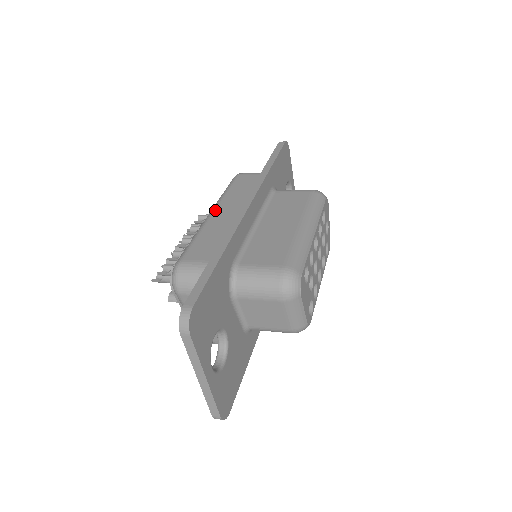
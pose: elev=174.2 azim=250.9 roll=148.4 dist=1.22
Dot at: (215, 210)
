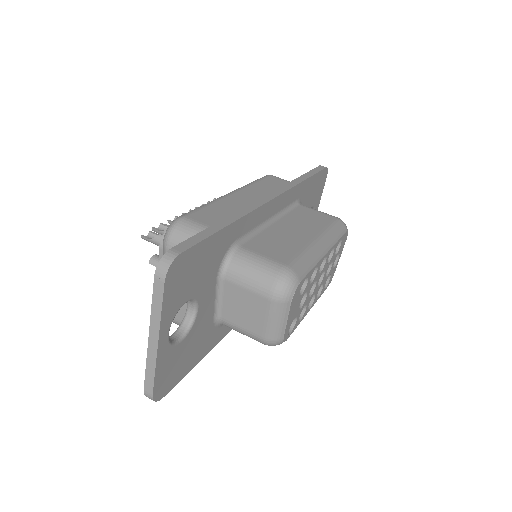
Dot at: (236, 192)
